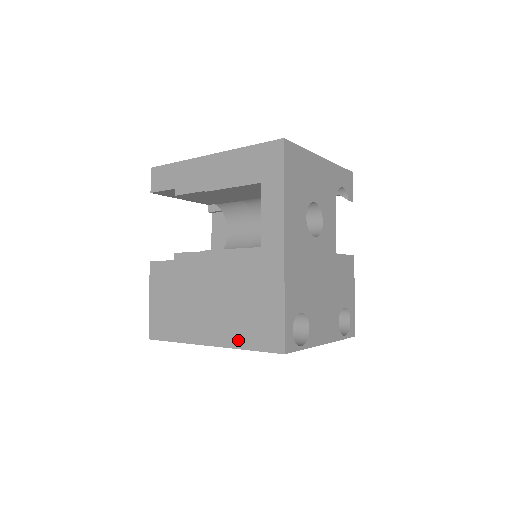
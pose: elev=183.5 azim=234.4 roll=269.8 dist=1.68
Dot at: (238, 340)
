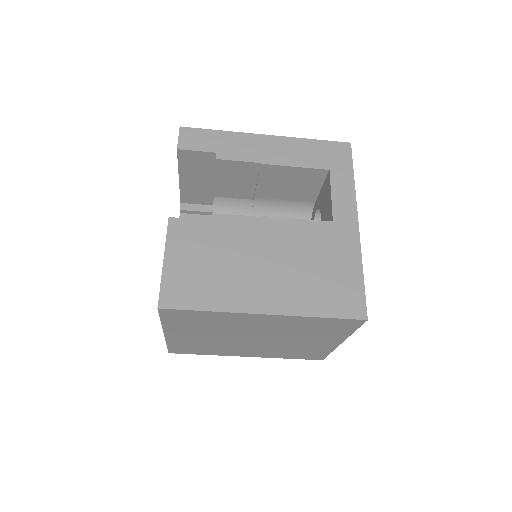
Dot at: (308, 307)
